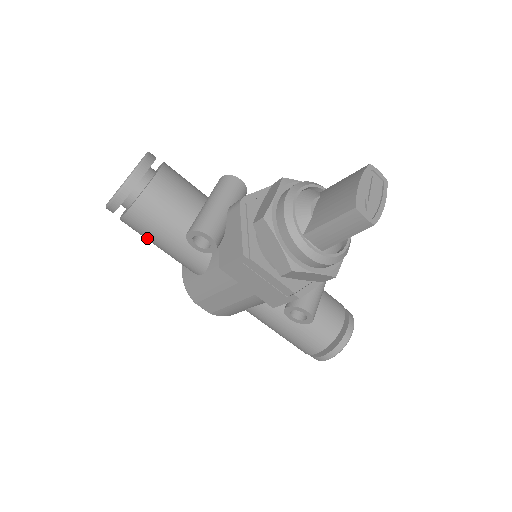
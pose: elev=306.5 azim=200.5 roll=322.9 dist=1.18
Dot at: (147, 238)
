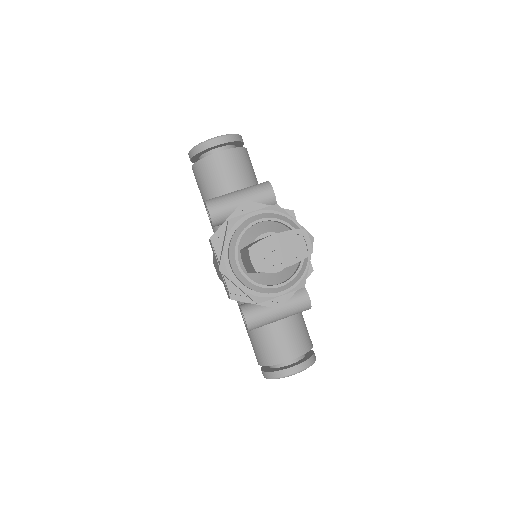
Dot at: occluded
